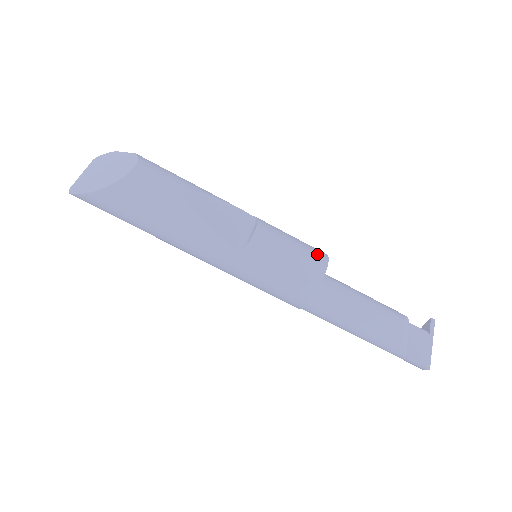
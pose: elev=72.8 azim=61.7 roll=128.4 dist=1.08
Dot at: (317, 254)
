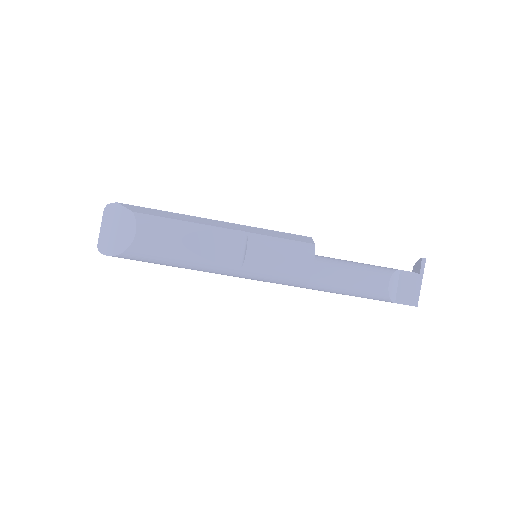
Dot at: (304, 252)
